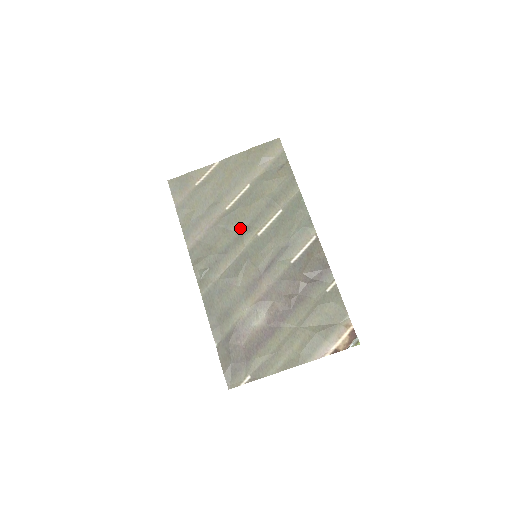
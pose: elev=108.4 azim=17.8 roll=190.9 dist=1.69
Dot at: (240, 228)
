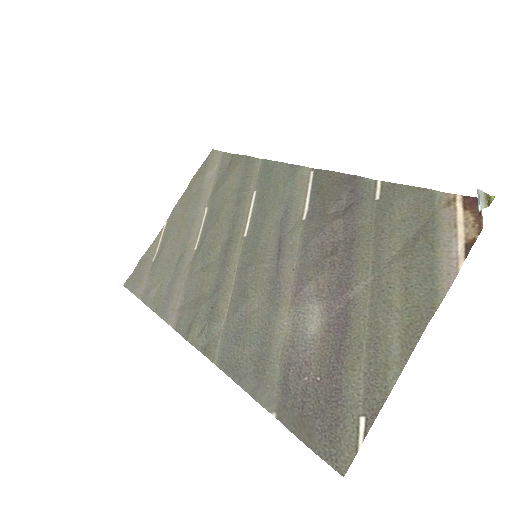
Dot at: (220, 250)
